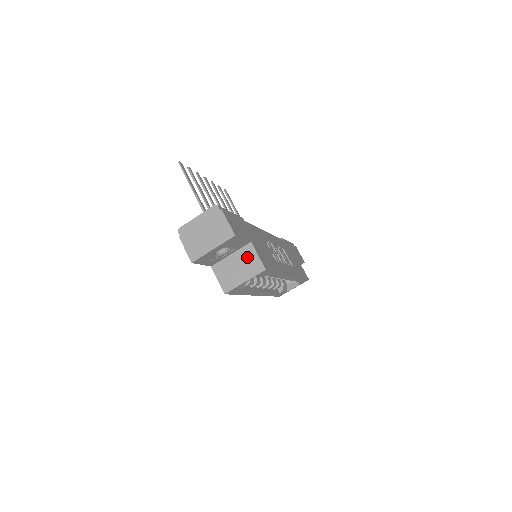
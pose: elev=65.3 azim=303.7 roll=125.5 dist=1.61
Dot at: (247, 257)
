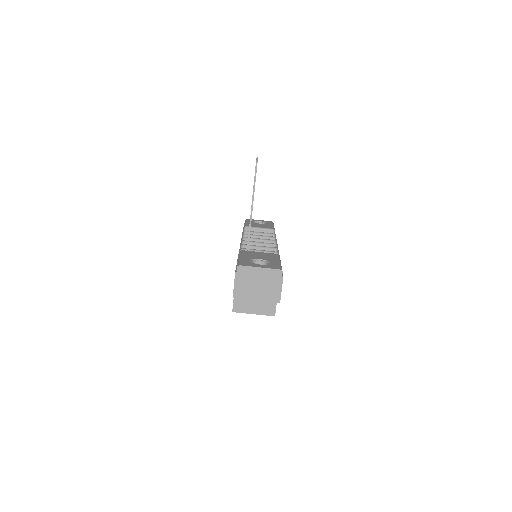
Dot at: occluded
